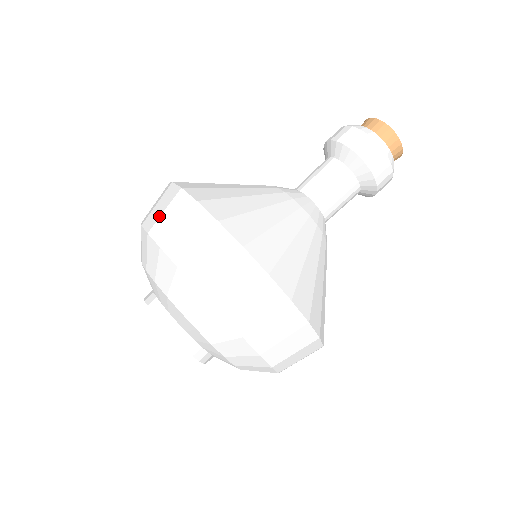
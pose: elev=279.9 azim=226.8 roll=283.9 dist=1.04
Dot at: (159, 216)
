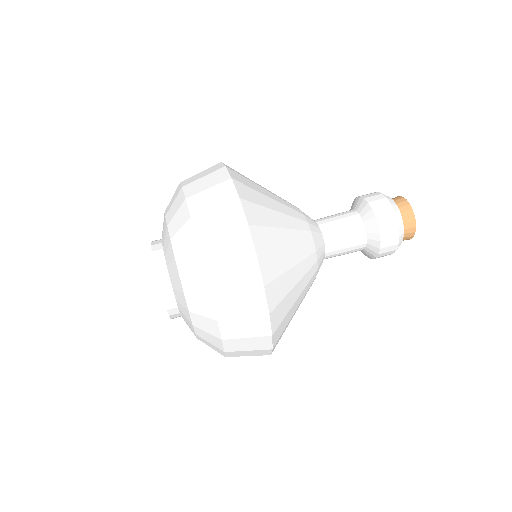
Dot at: occluded
